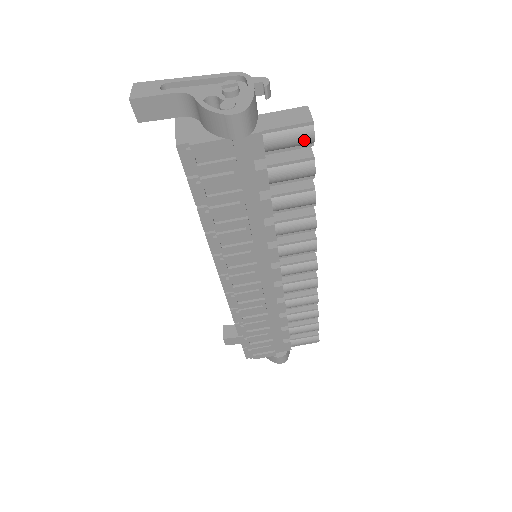
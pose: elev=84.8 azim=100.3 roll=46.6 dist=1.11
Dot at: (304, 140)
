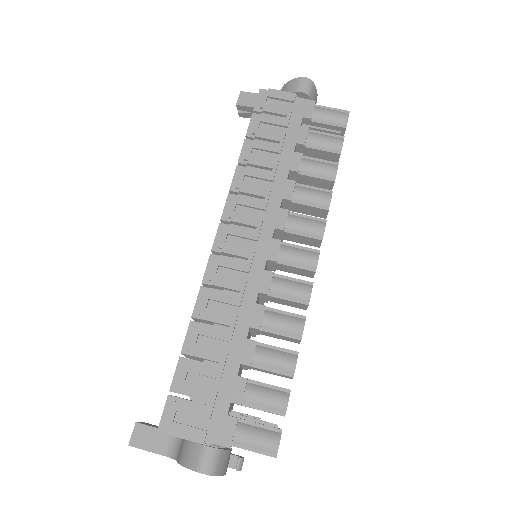
Dot at: (341, 118)
